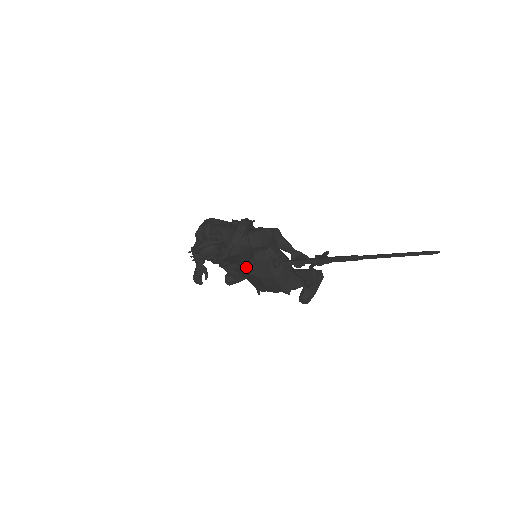
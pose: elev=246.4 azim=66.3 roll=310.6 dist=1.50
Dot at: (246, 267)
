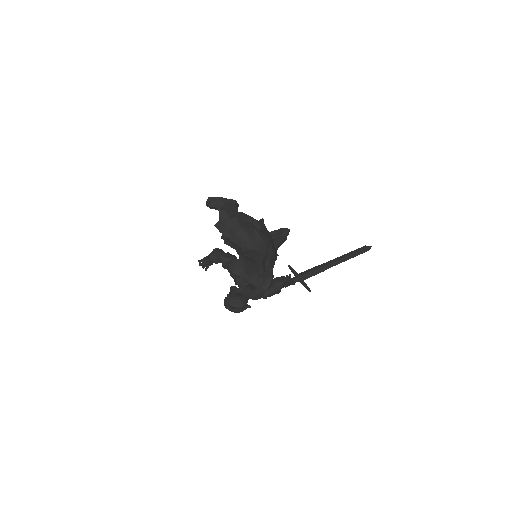
Dot at: occluded
